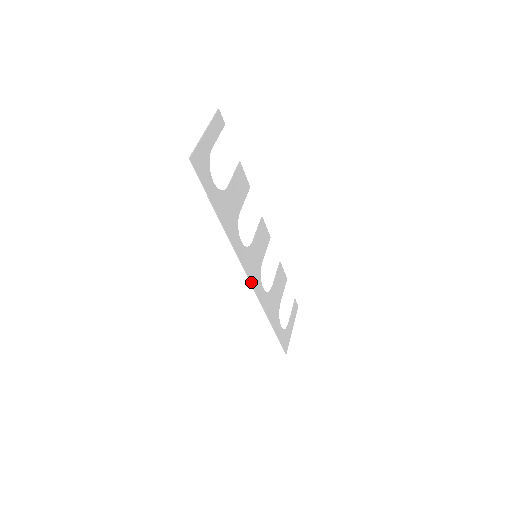
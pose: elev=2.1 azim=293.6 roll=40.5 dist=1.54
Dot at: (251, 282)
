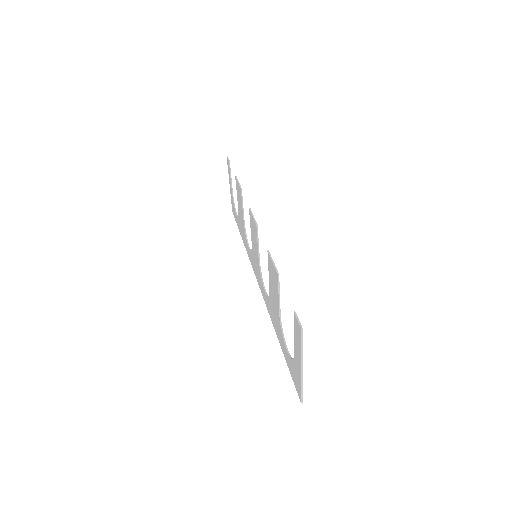
Dot at: occluded
